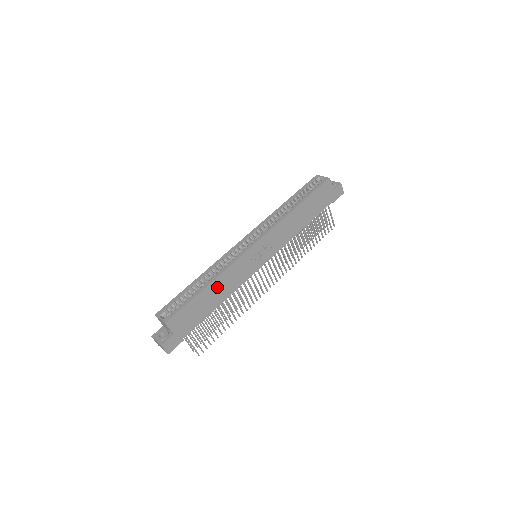
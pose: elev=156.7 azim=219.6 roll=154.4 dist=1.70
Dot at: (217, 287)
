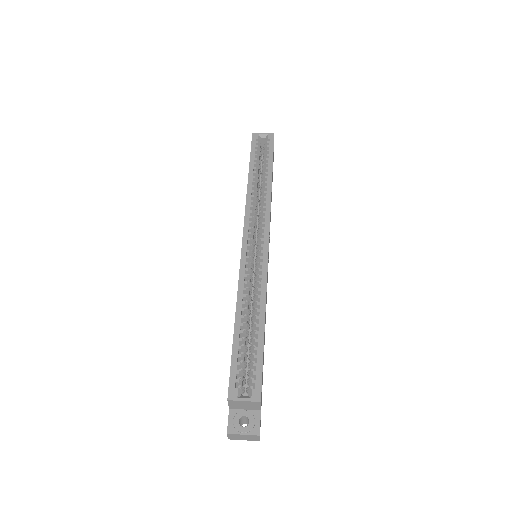
Dot at: (265, 316)
